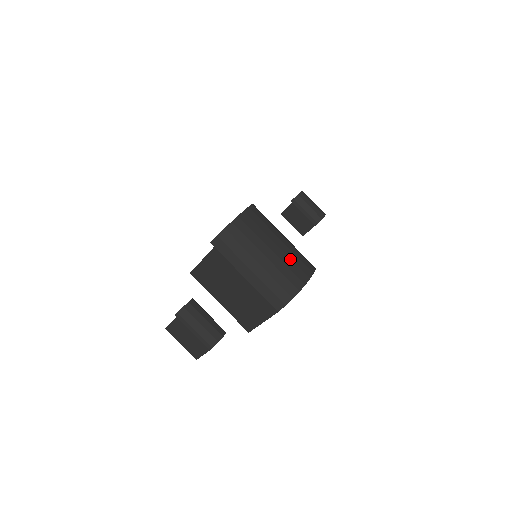
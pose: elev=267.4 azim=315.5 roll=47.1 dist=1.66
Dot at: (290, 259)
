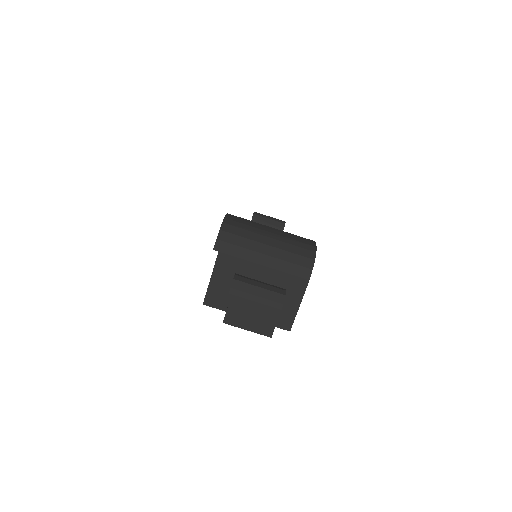
Dot at: (289, 235)
